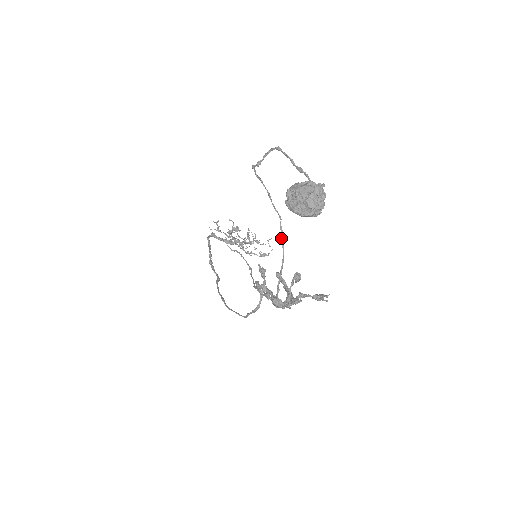
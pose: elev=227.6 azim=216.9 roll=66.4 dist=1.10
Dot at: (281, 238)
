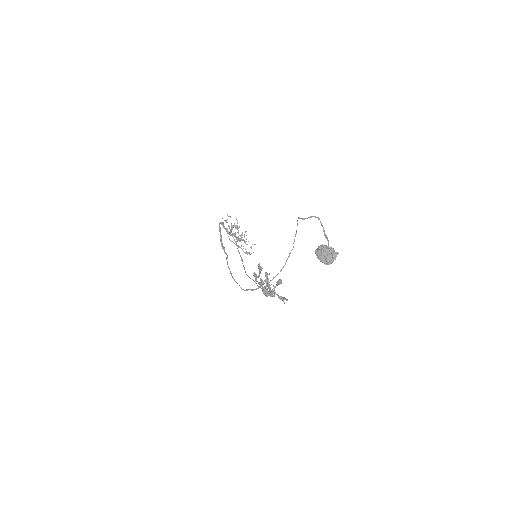
Dot at: (287, 258)
